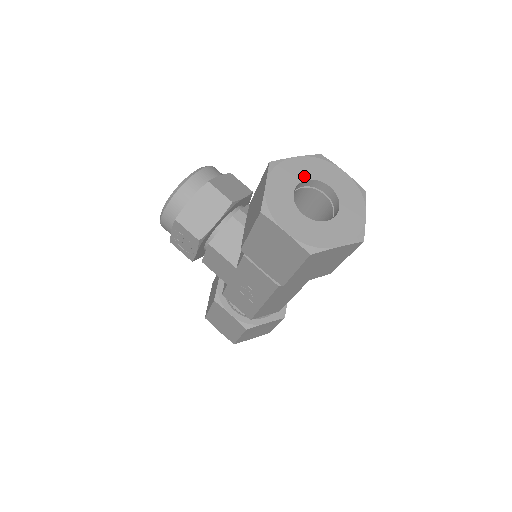
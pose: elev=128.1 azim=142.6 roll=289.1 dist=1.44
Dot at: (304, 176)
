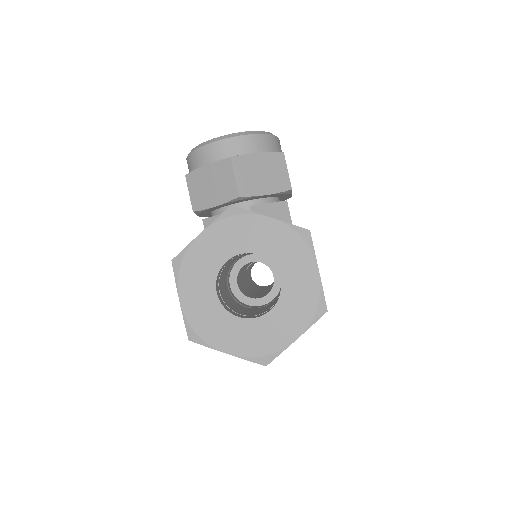
Dot at: (258, 248)
